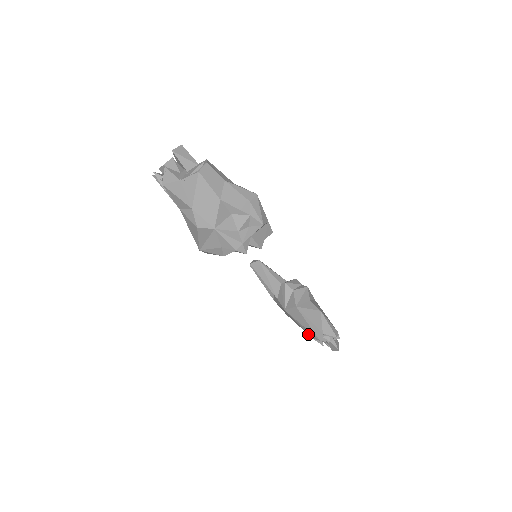
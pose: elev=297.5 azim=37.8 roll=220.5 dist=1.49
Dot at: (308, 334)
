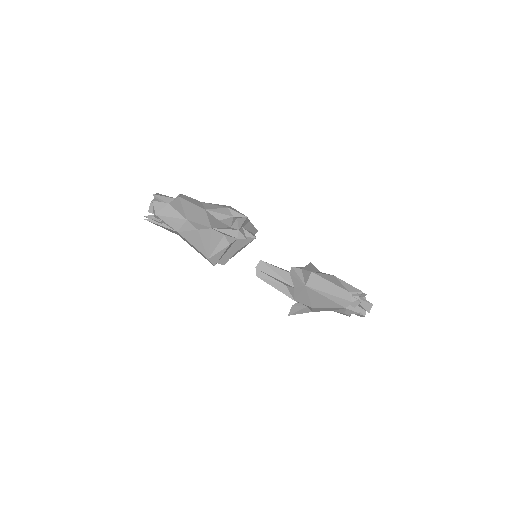
Dot at: (339, 306)
